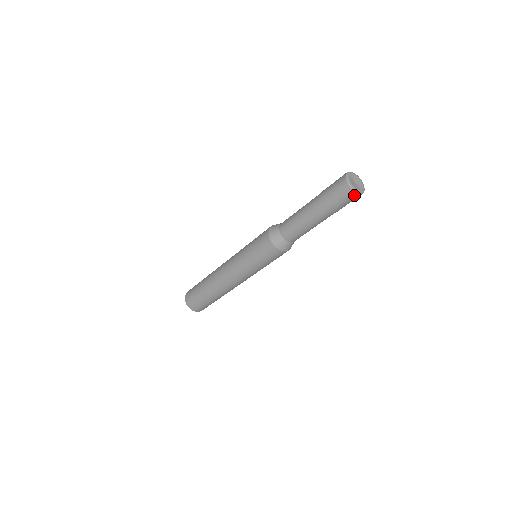
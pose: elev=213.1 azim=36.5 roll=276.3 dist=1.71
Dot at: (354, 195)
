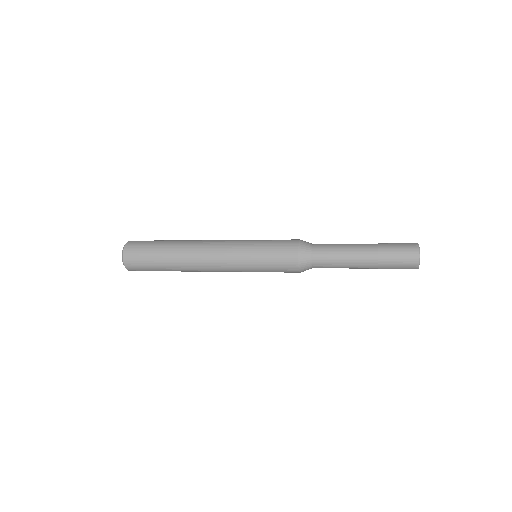
Dot at: (414, 268)
